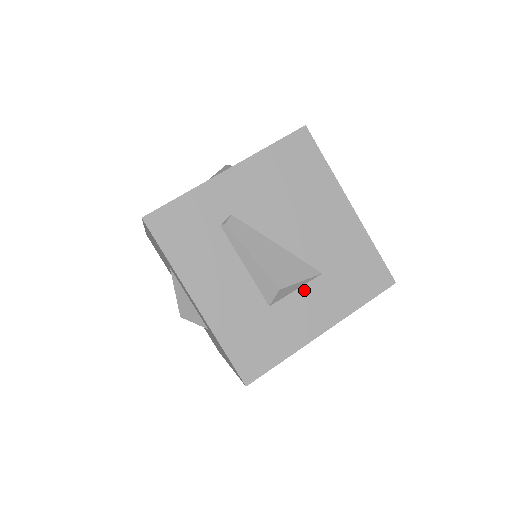
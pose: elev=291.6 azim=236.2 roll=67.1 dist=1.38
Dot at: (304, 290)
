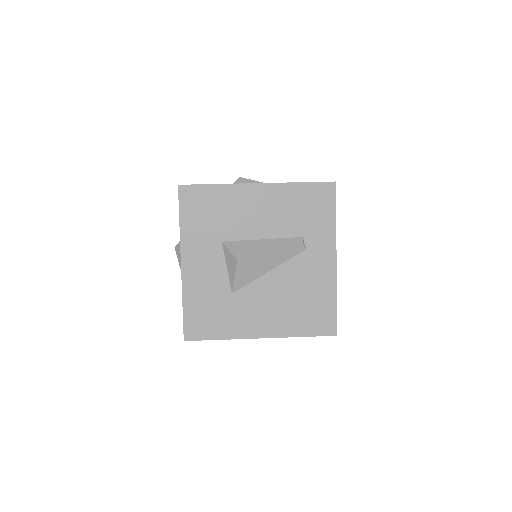
Dot at: occluded
